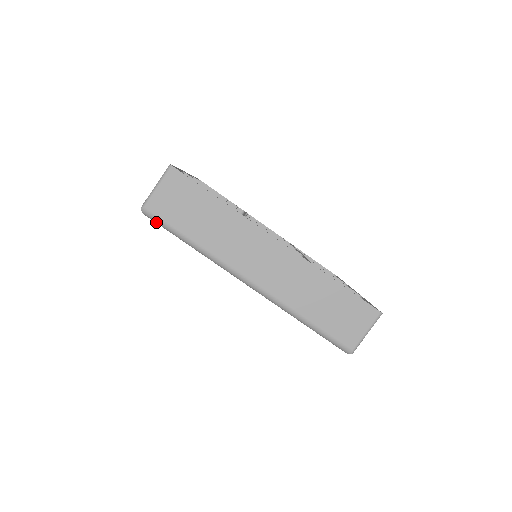
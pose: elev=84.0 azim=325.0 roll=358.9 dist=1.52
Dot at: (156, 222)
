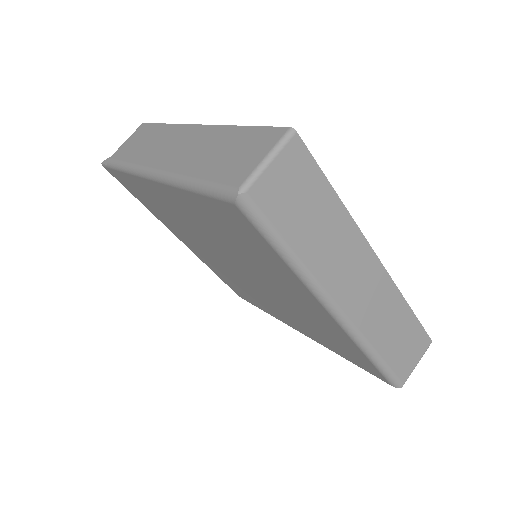
Dot at: (251, 218)
